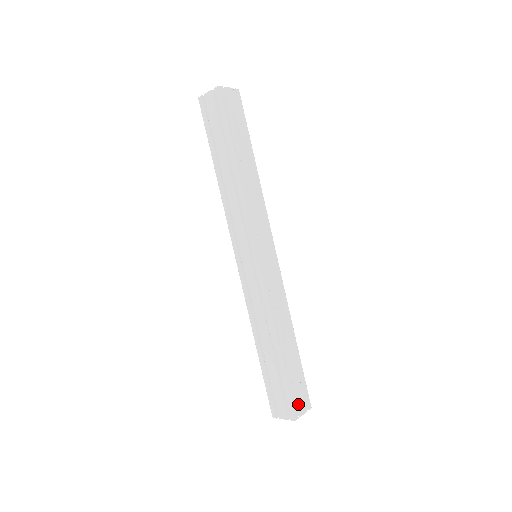
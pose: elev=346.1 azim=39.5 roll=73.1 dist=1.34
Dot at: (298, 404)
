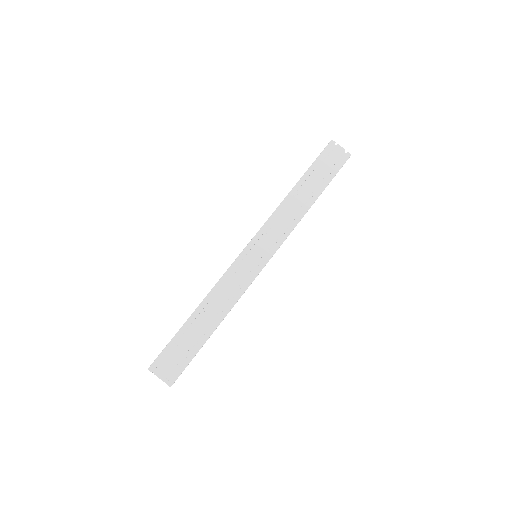
Dot at: occluded
